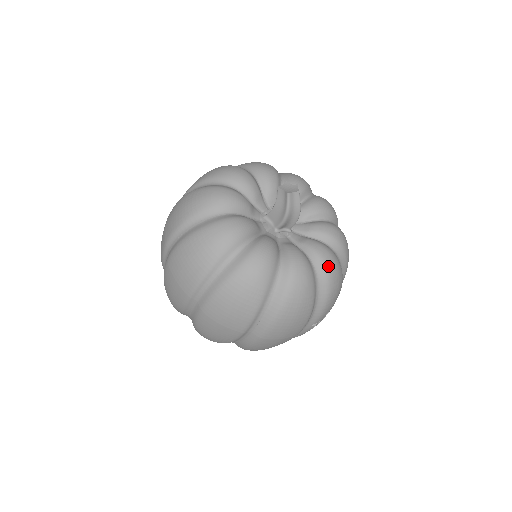
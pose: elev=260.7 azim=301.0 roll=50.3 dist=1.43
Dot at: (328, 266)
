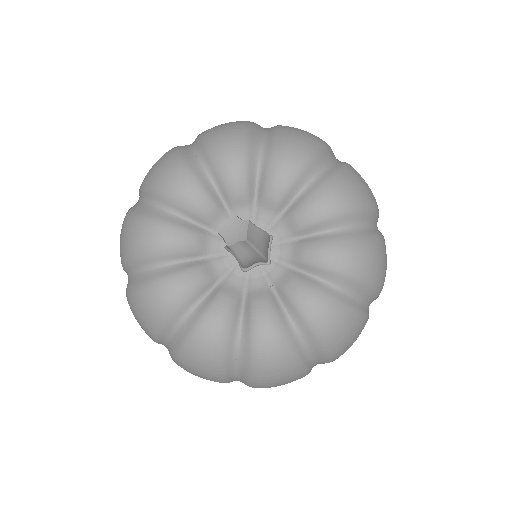
Dot at: (319, 328)
